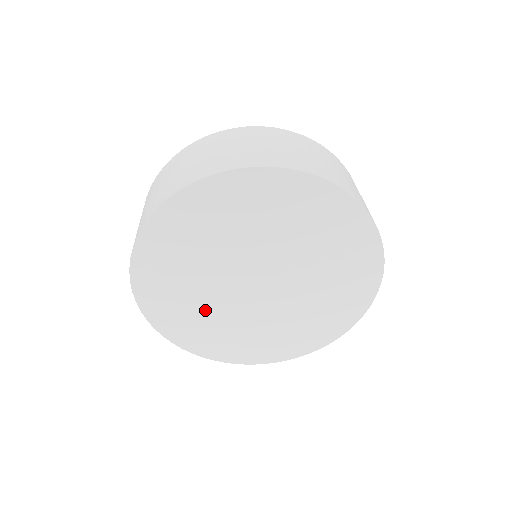
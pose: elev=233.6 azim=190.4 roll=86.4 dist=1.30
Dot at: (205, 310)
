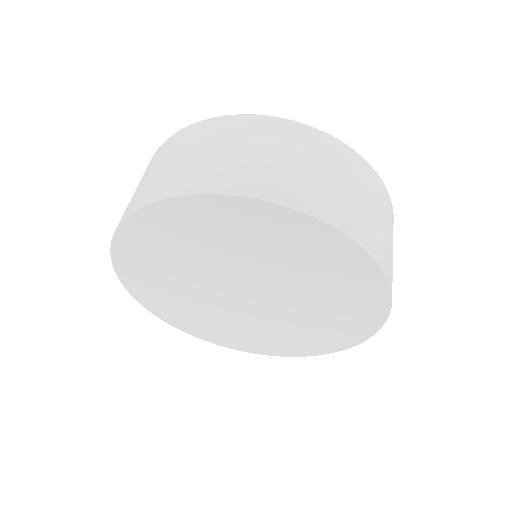
Dot at: (197, 307)
